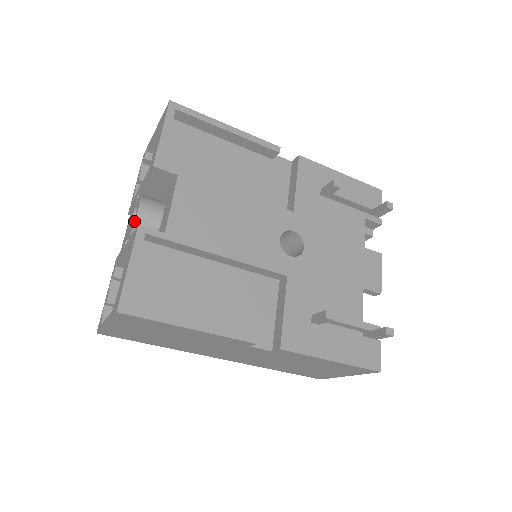
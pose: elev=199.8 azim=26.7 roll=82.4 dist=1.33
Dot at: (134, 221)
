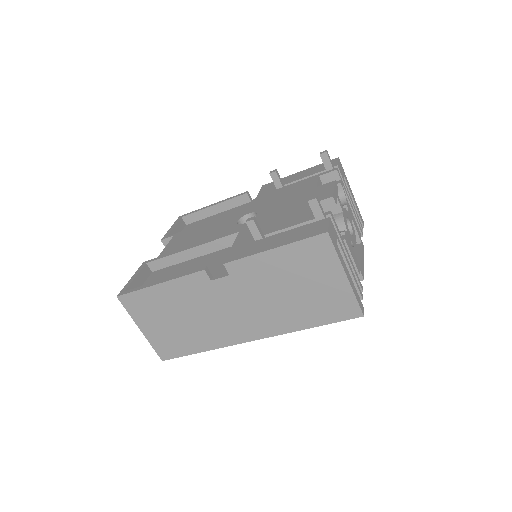
Dot at: occluded
